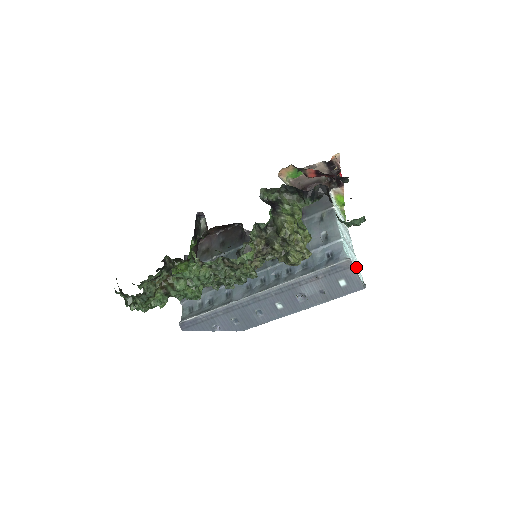
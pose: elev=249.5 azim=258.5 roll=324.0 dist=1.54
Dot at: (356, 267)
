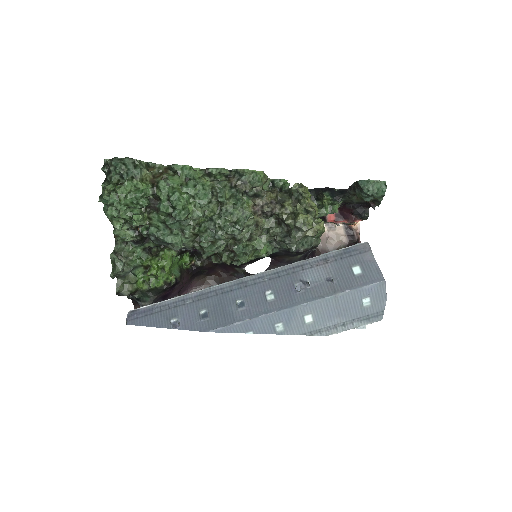
Dot at: occluded
